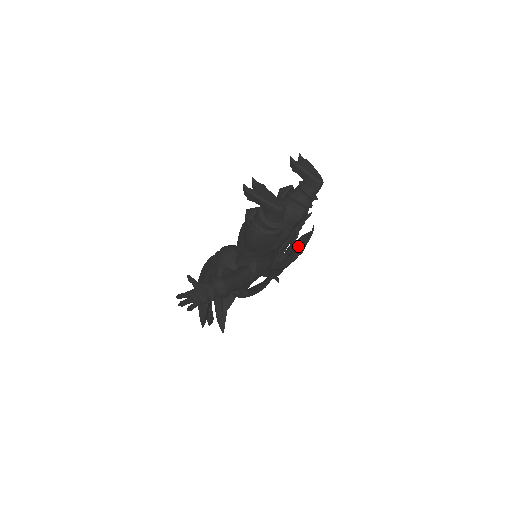
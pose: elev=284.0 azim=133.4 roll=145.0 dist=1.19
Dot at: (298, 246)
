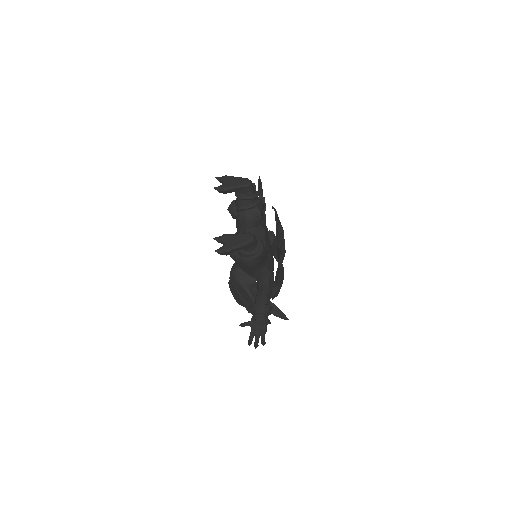
Dot at: (276, 228)
